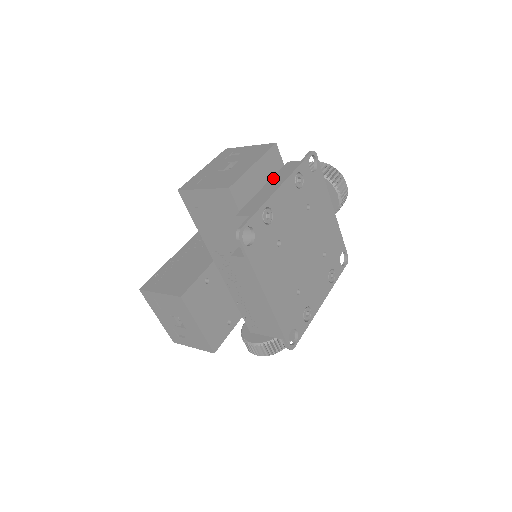
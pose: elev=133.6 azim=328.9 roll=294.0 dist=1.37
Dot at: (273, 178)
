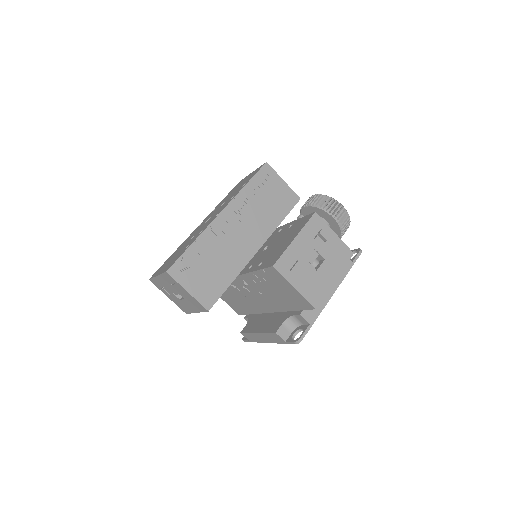
Dot at: occluded
